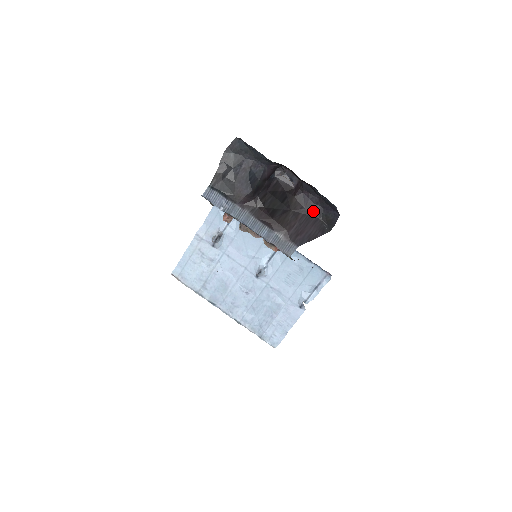
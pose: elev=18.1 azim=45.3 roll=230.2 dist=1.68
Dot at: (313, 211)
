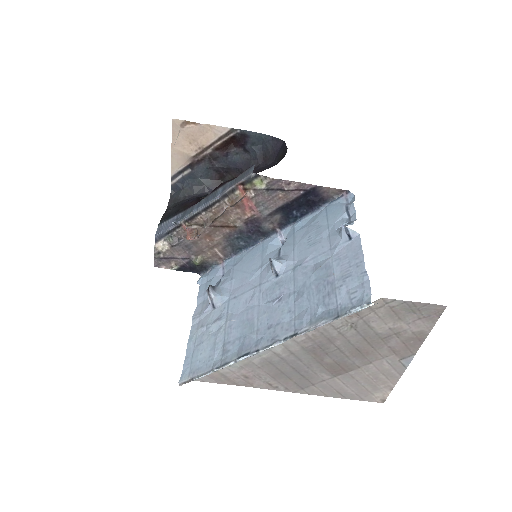
Dot at: occluded
